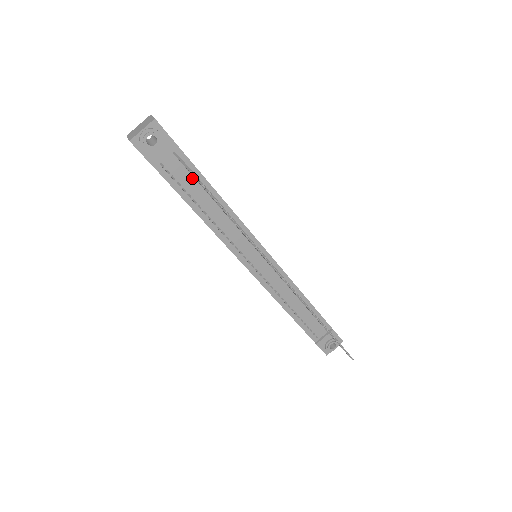
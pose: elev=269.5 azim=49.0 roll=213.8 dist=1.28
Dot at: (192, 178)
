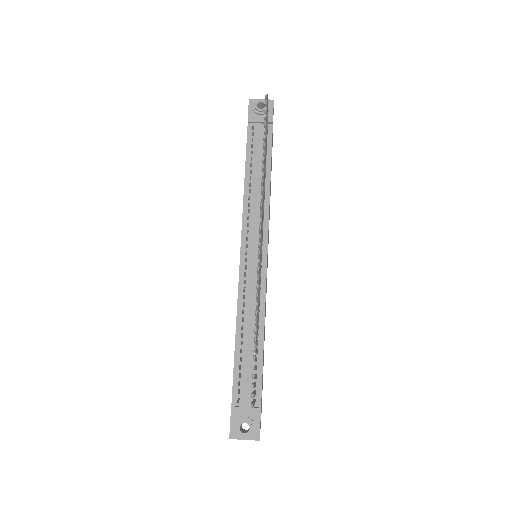
Dot at: occluded
